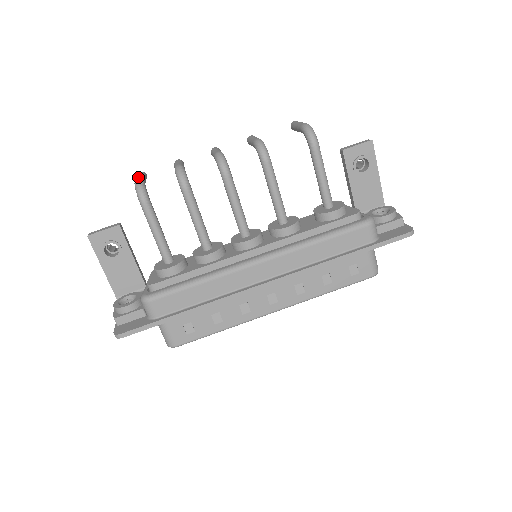
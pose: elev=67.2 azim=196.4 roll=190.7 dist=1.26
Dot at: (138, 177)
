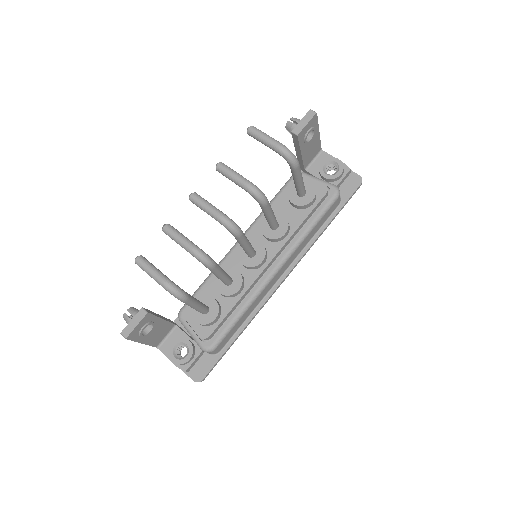
Dot at: (161, 279)
